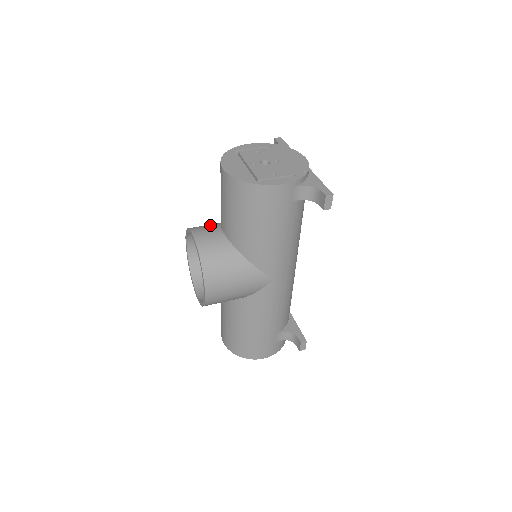
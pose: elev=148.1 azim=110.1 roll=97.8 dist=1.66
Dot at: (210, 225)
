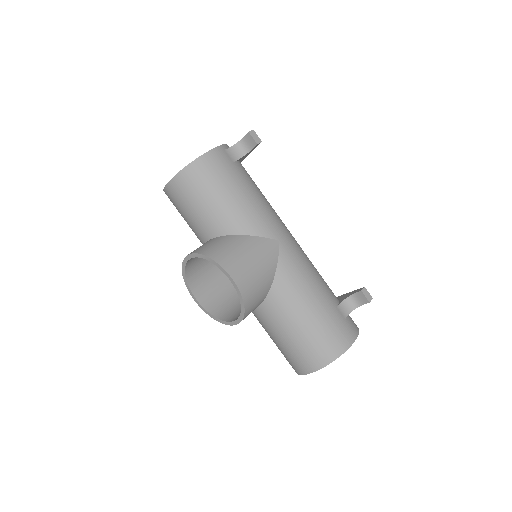
Dot at: occluded
